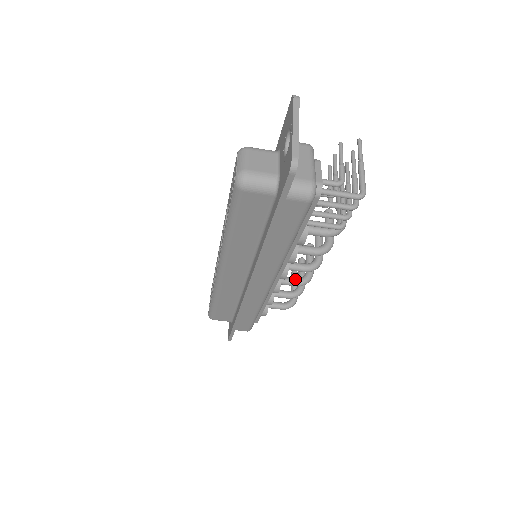
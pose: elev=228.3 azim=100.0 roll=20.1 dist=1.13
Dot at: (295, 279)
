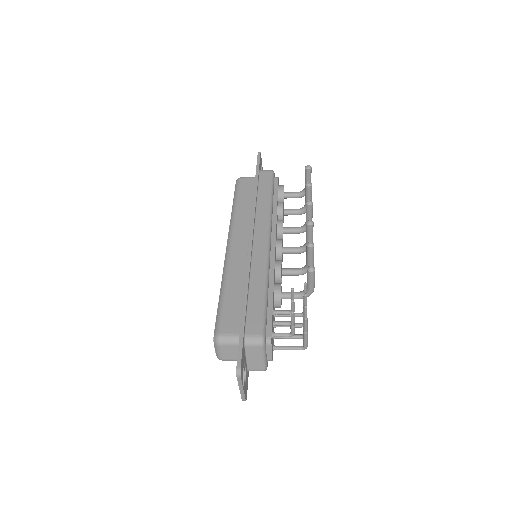
Dot at: (295, 232)
